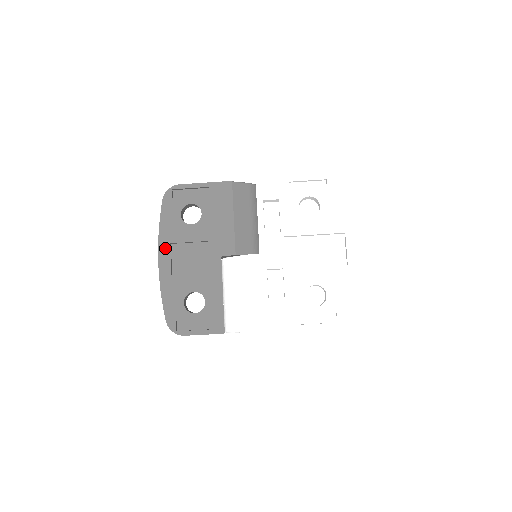
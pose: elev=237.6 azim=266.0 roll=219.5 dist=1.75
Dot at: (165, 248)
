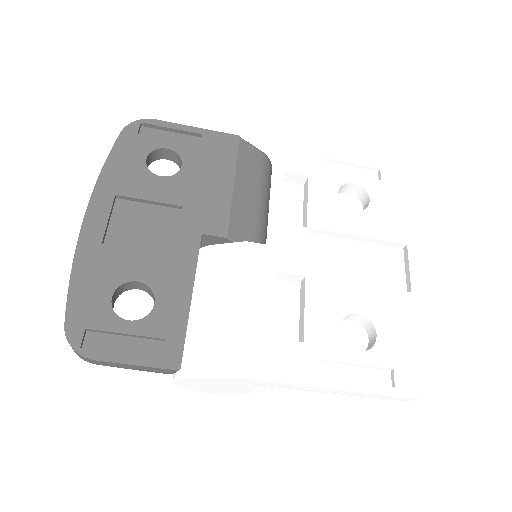
Dot at: (103, 199)
